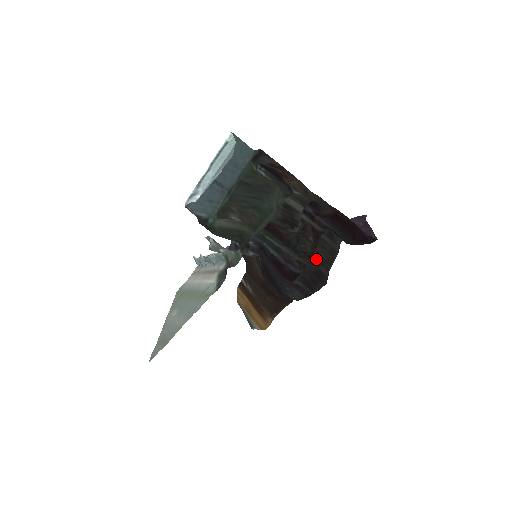
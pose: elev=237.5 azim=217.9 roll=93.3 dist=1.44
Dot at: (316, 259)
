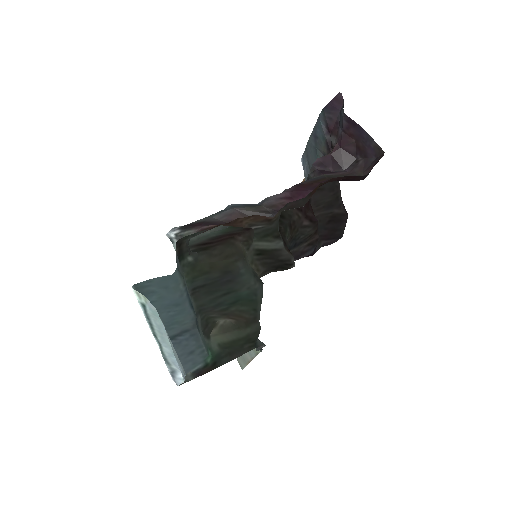
Dot at: (320, 208)
